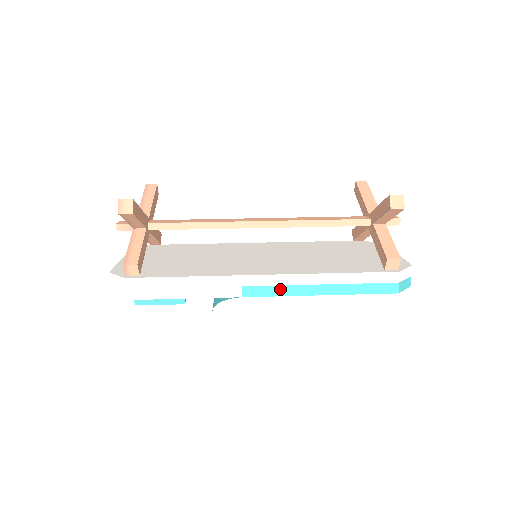
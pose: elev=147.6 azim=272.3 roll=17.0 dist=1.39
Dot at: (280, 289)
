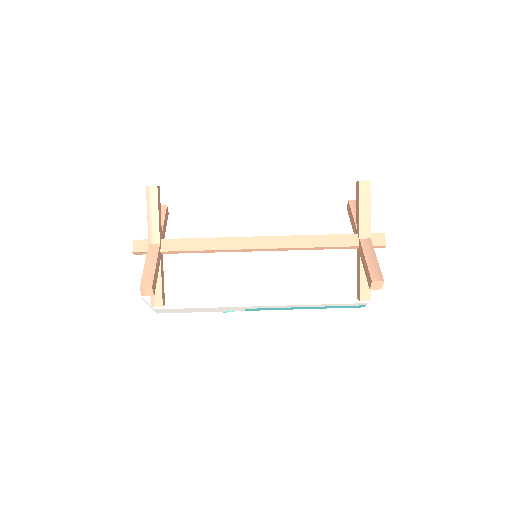
Dot at: (274, 309)
